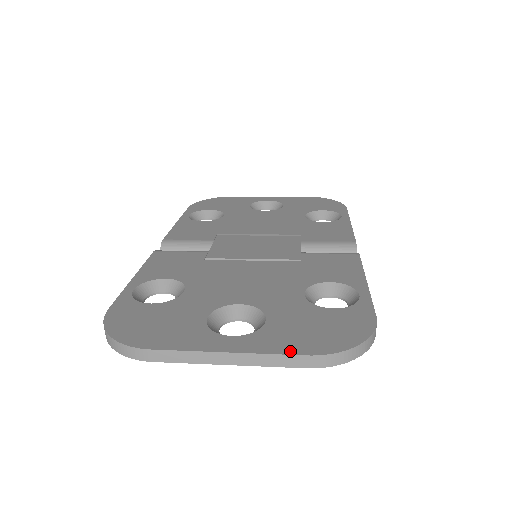
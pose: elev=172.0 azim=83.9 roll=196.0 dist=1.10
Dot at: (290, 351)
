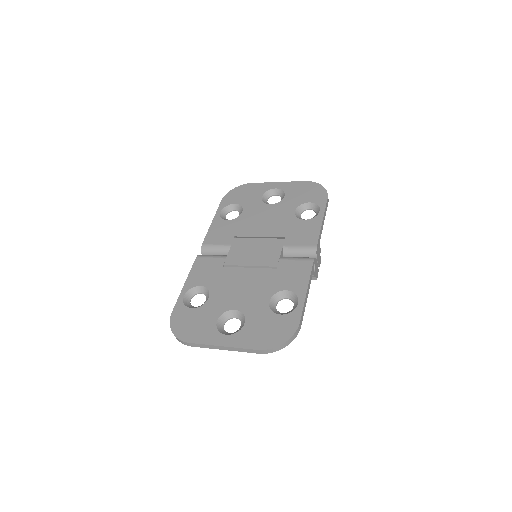
Dot at: (250, 347)
